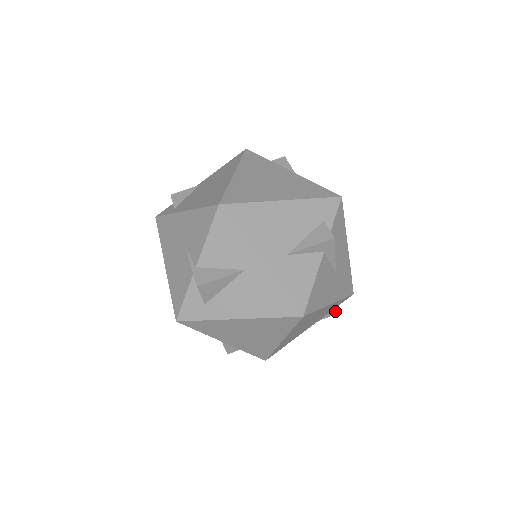
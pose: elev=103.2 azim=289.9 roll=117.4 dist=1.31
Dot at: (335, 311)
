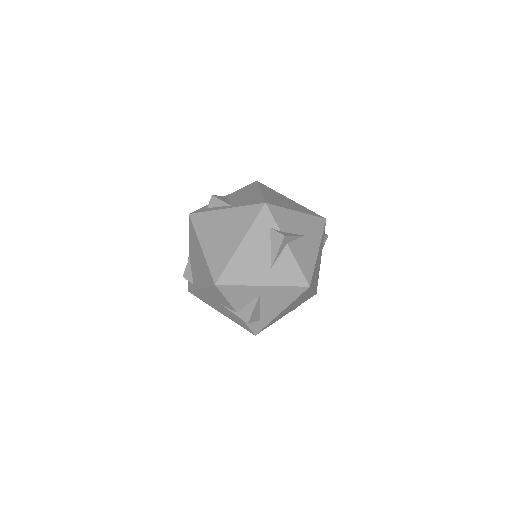
Dot at: (326, 237)
